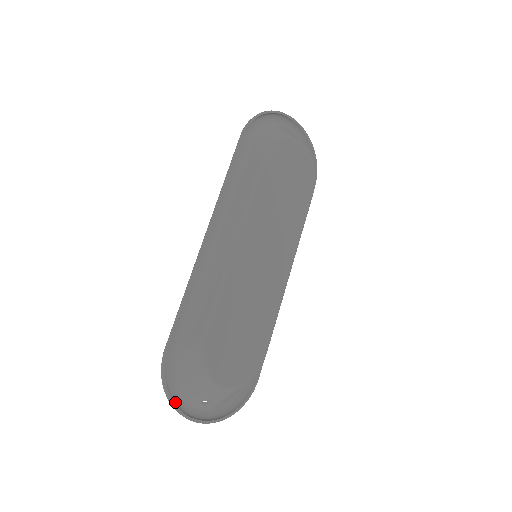
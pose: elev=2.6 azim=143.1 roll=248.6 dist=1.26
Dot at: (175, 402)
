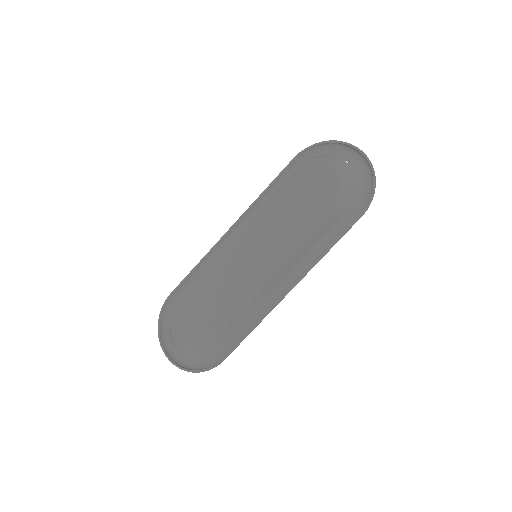
Dot at: (165, 335)
